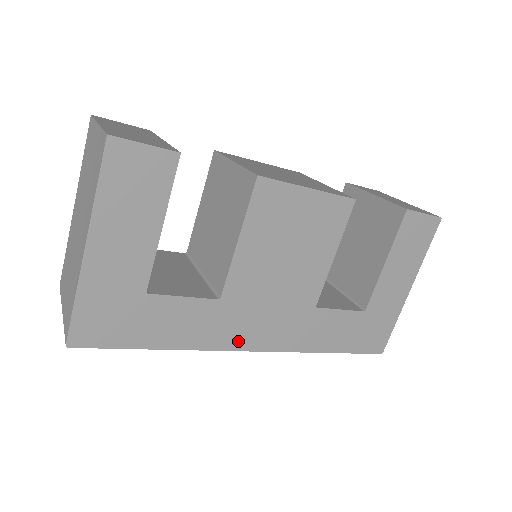
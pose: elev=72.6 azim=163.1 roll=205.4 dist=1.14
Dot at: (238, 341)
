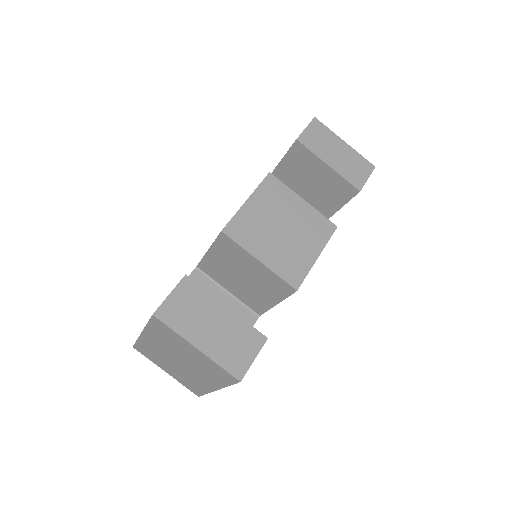
Dot at: occluded
